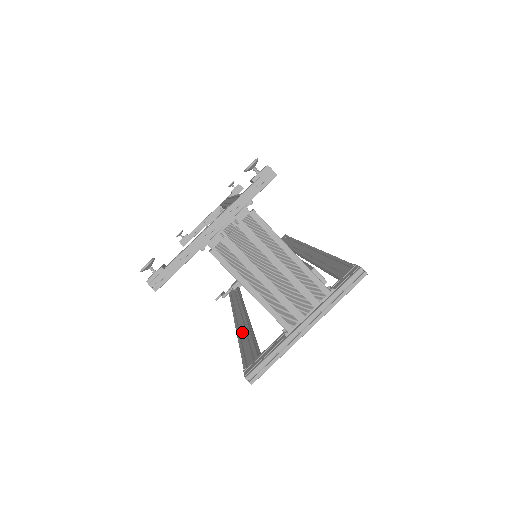
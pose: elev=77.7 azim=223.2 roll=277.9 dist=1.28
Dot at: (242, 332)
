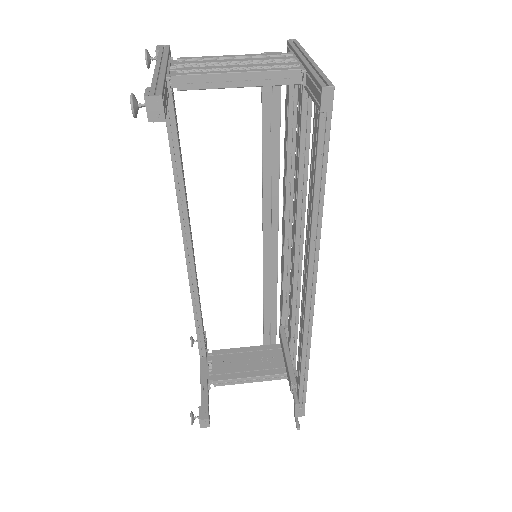
Dot at: (308, 223)
